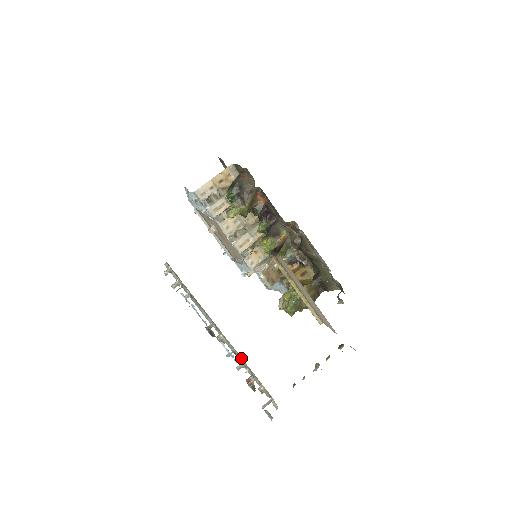
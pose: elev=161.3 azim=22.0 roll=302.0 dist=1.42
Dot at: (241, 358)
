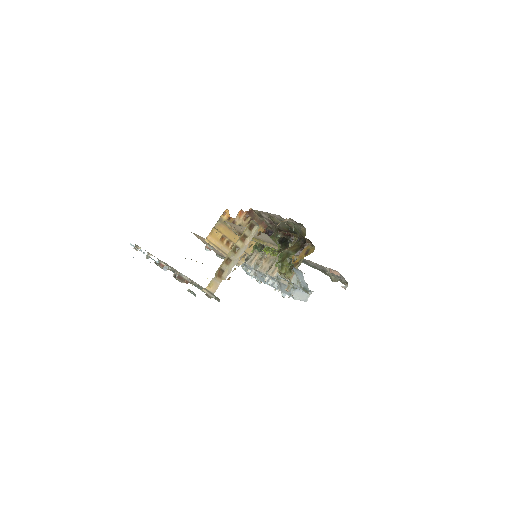
Dot at: (201, 288)
